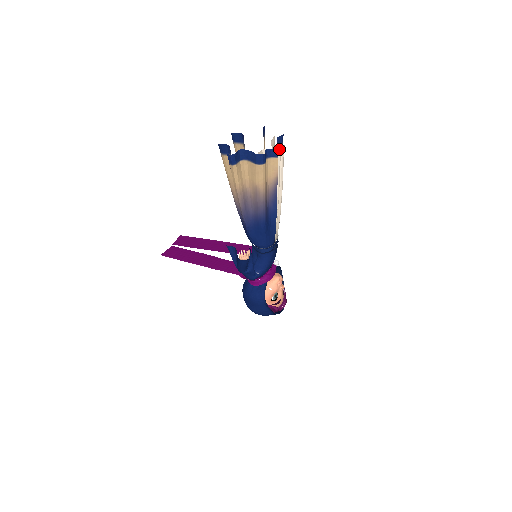
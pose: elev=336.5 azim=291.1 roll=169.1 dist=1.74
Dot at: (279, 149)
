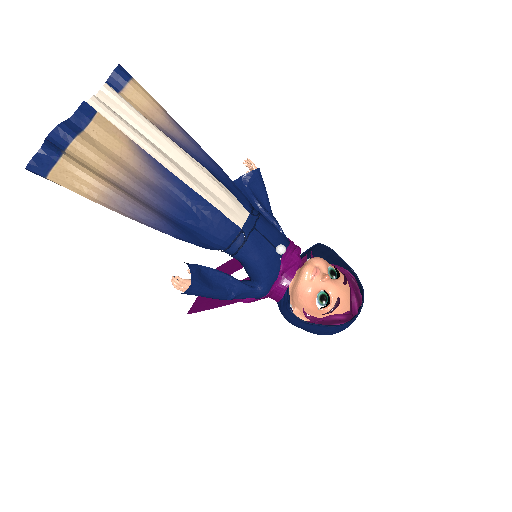
Dot at: (102, 97)
